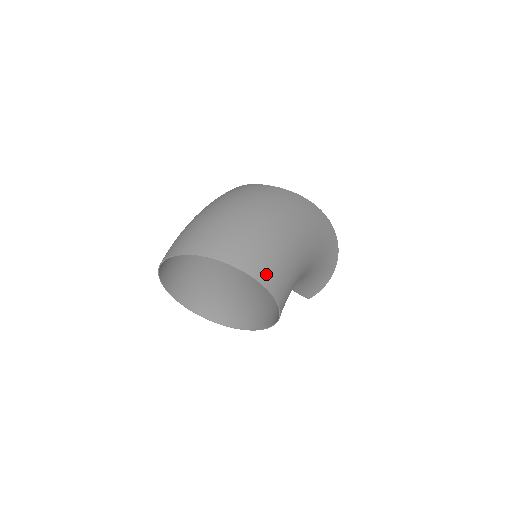
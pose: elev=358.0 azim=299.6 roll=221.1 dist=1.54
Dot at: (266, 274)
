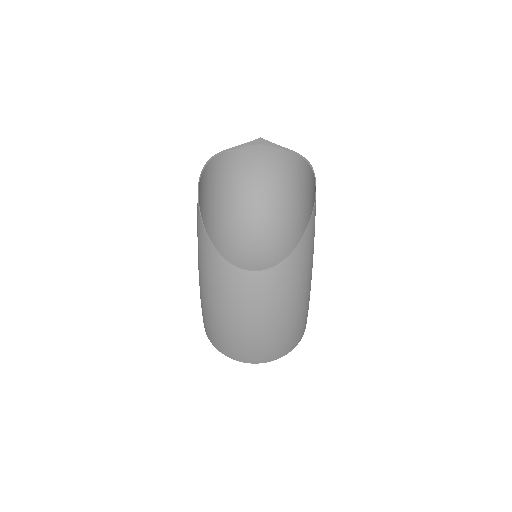
Dot at: (304, 330)
